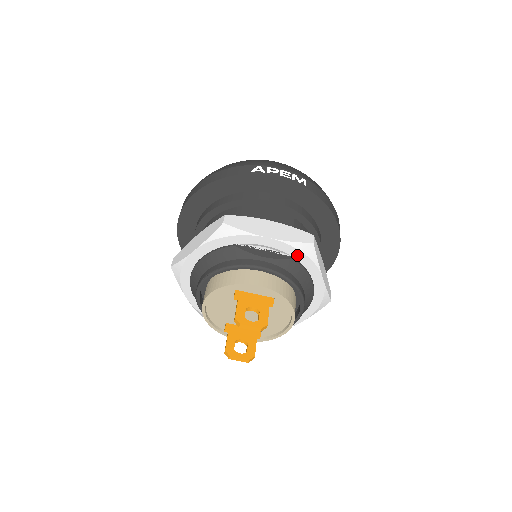
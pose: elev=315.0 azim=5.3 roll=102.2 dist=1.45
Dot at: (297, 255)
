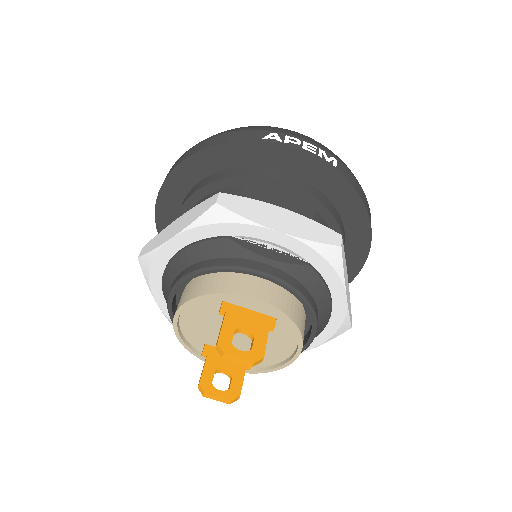
Dot at: (316, 261)
